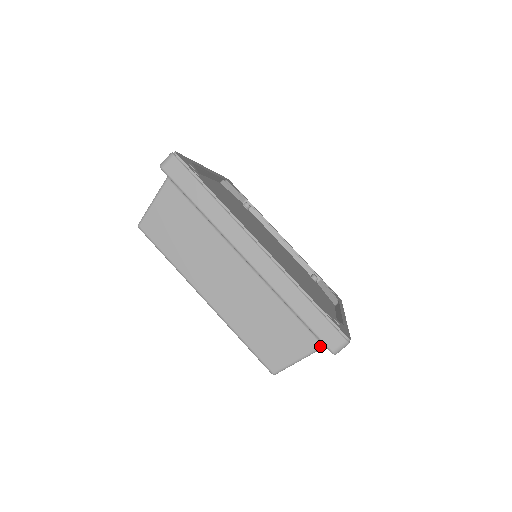
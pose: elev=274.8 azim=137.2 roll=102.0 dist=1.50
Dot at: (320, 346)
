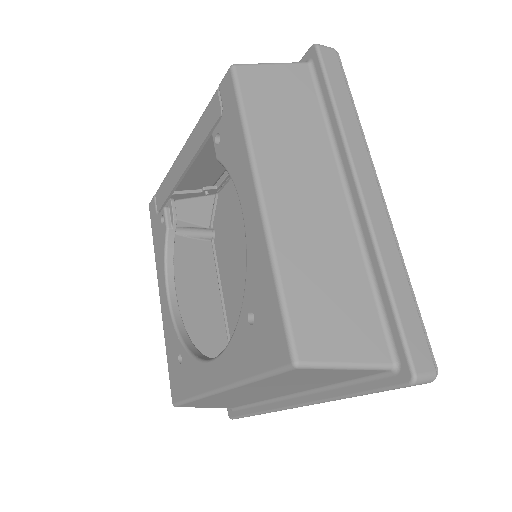
Dot at: (389, 363)
